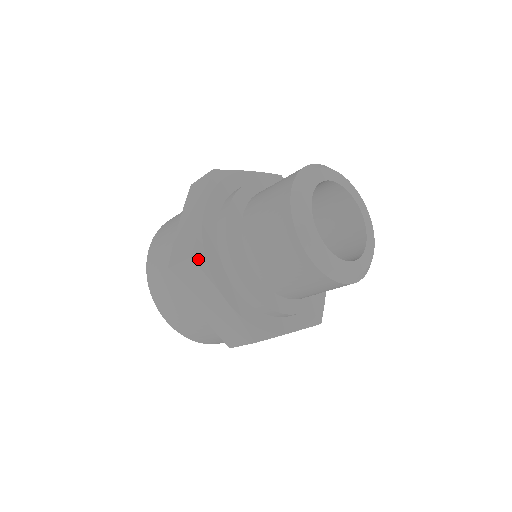
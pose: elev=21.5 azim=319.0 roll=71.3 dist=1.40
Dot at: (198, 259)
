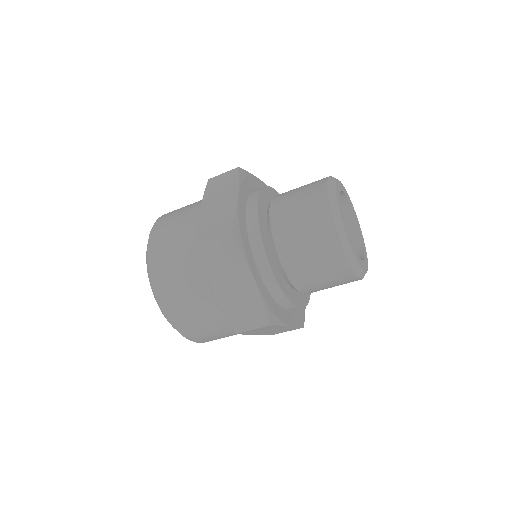
Dot at: (236, 235)
